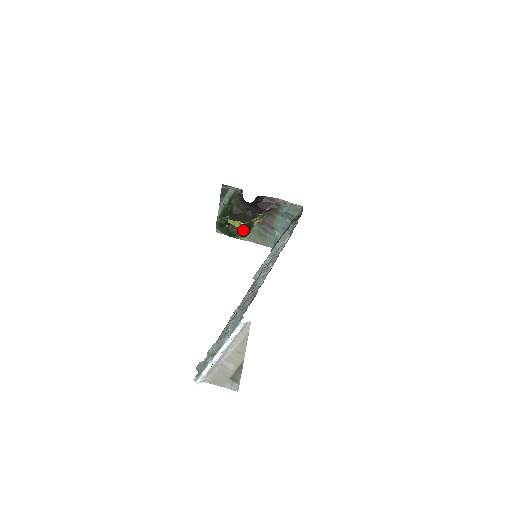
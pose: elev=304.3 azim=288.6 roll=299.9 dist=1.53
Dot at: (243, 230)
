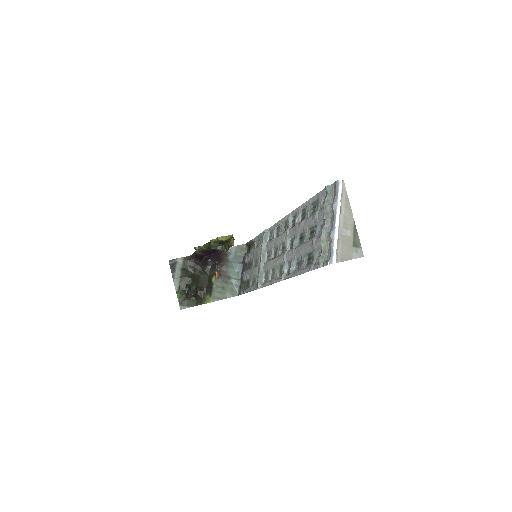
Dot at: (206, 292)
